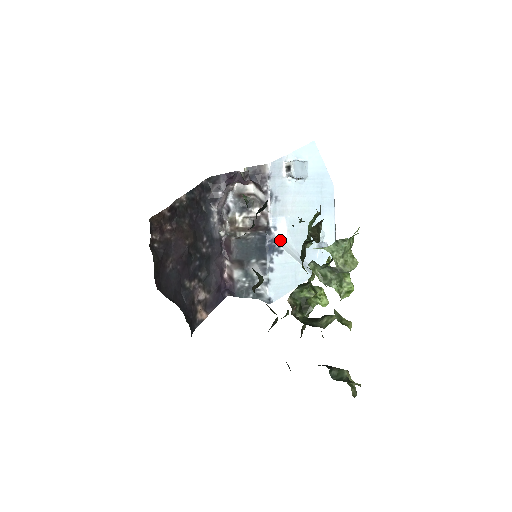
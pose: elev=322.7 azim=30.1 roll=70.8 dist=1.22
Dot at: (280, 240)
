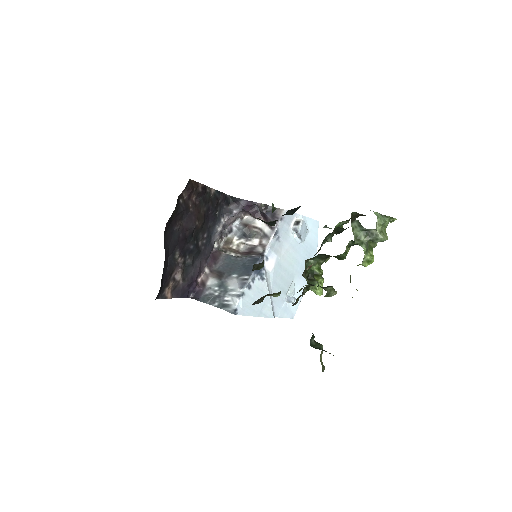
Dot at: (266, 270)
